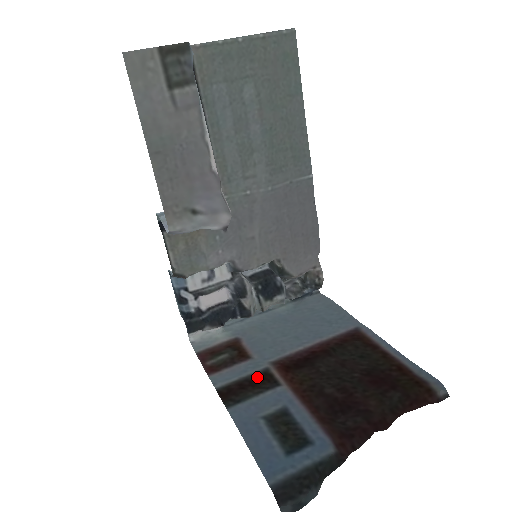
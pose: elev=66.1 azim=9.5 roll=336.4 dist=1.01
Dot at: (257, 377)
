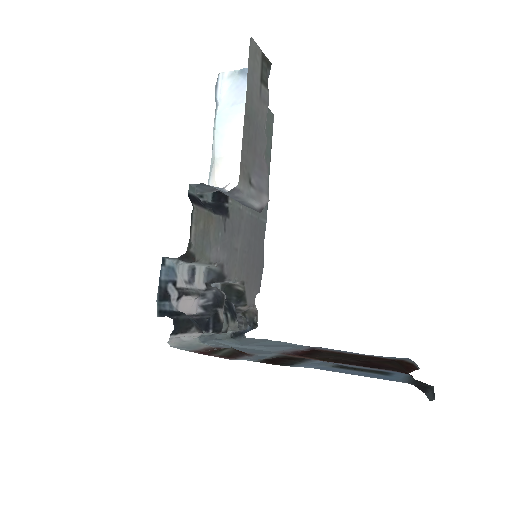
Dot at: (283, 357)
